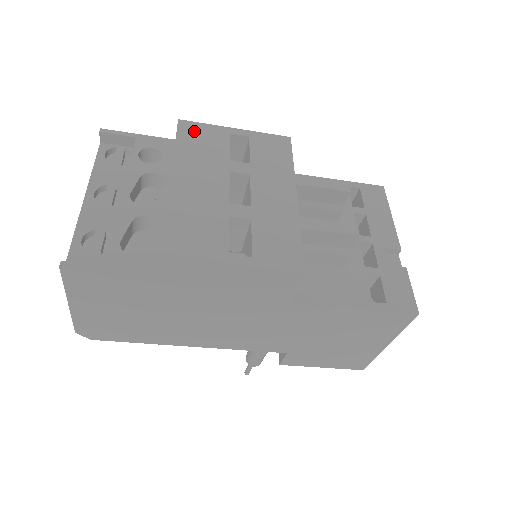
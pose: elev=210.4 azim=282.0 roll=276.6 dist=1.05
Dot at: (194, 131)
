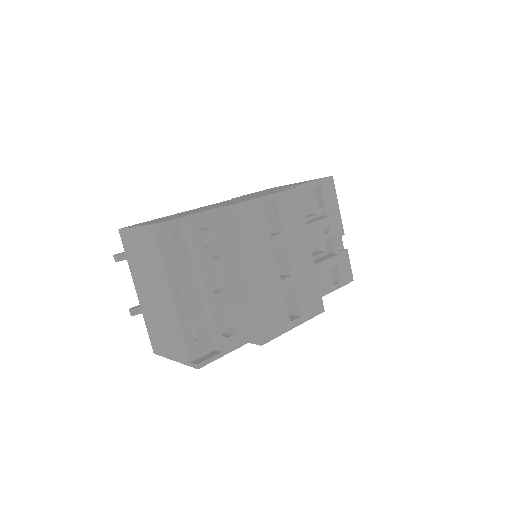
Dot at: (242, 215)
